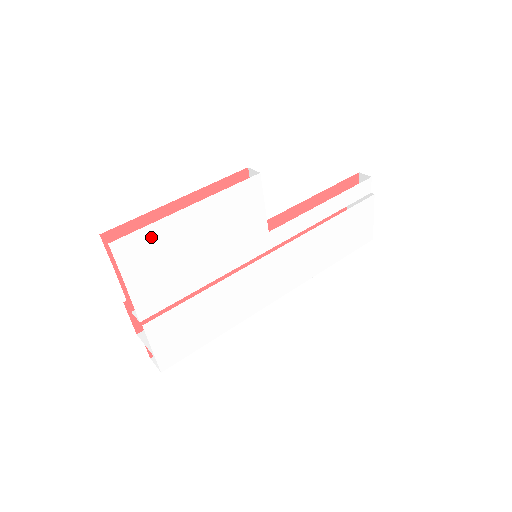
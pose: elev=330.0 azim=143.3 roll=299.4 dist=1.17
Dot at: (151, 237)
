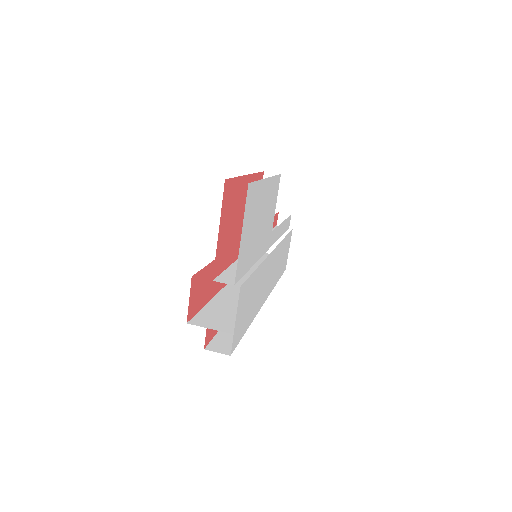
Dot at: (256, 194)
